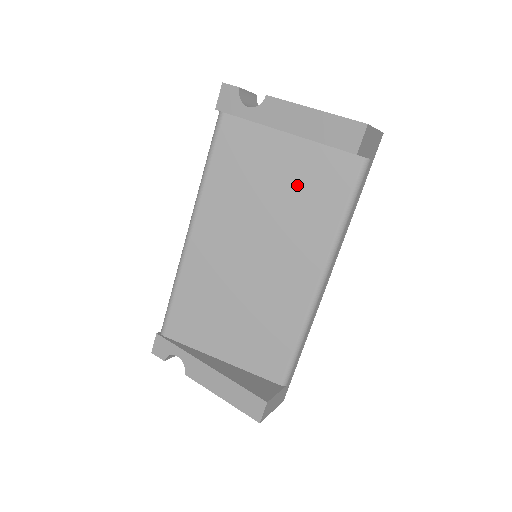
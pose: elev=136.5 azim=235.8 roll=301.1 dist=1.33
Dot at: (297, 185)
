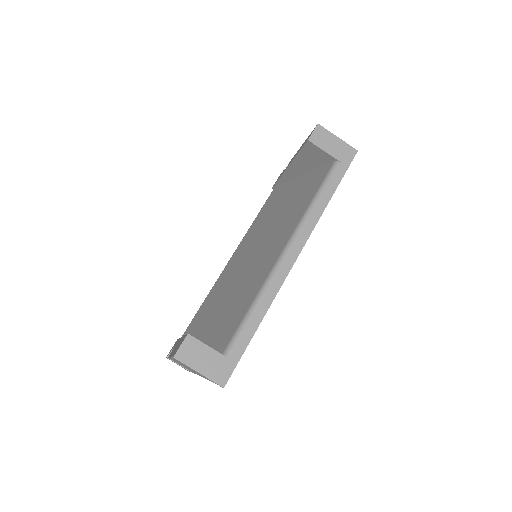
Dot at: (294, 199)
